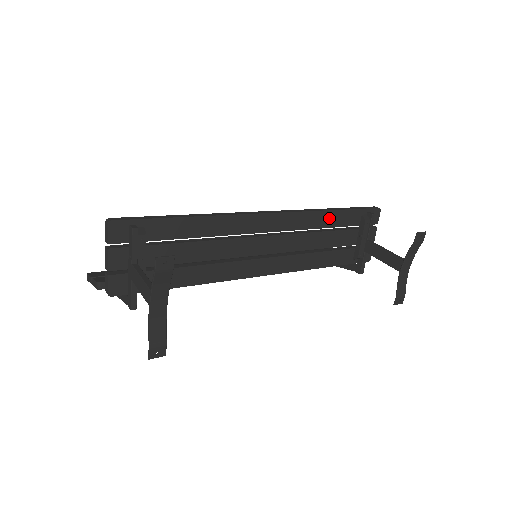
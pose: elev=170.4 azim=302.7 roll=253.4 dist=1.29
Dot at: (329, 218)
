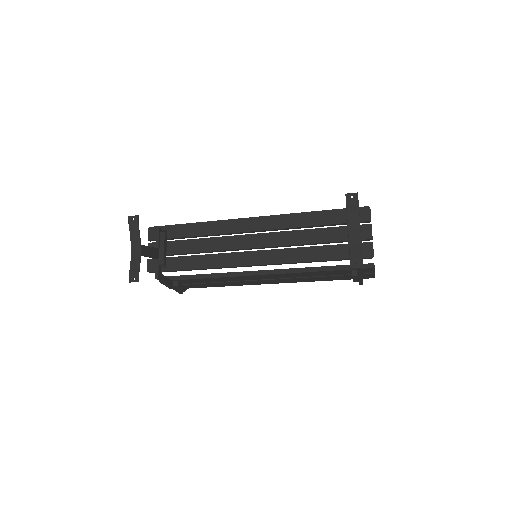
Dot at: (309, 218)
